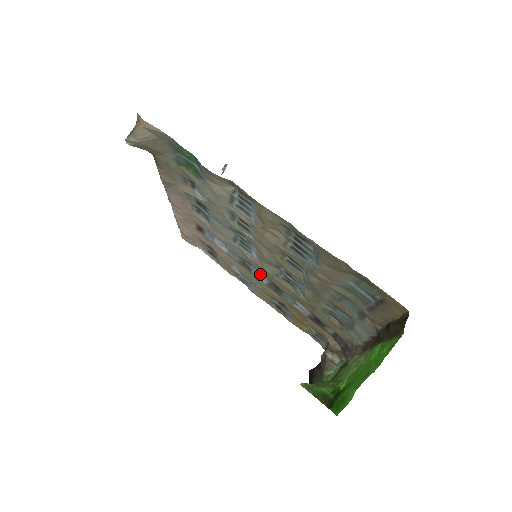
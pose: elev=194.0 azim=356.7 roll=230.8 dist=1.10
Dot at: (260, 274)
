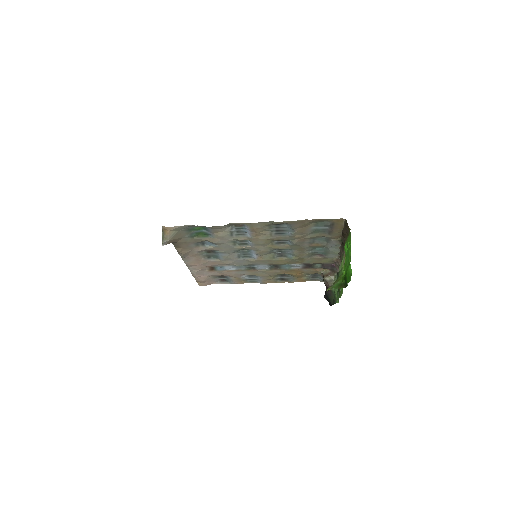
Dot at: (262, 266)
